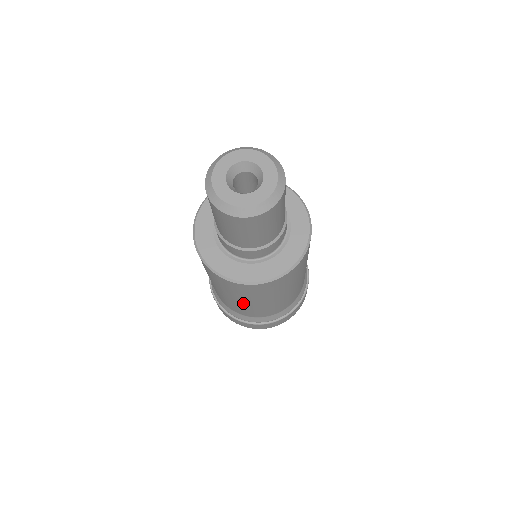
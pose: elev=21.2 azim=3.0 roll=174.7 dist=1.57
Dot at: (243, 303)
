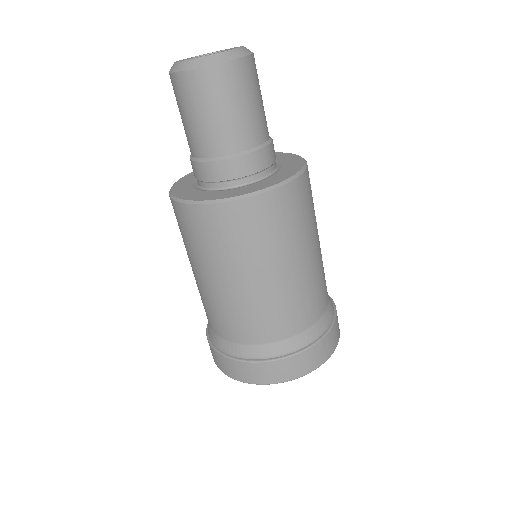
Dot at: (242, 286)
